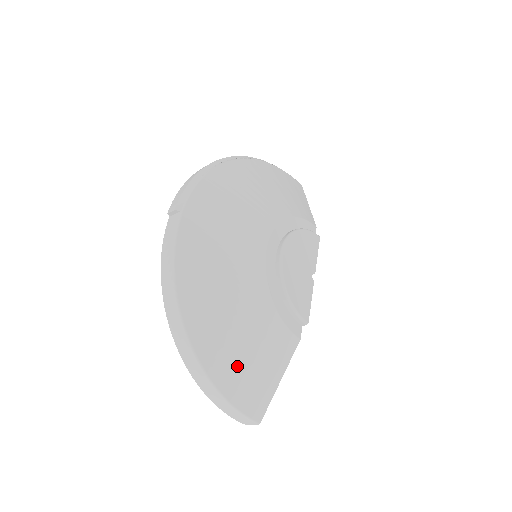
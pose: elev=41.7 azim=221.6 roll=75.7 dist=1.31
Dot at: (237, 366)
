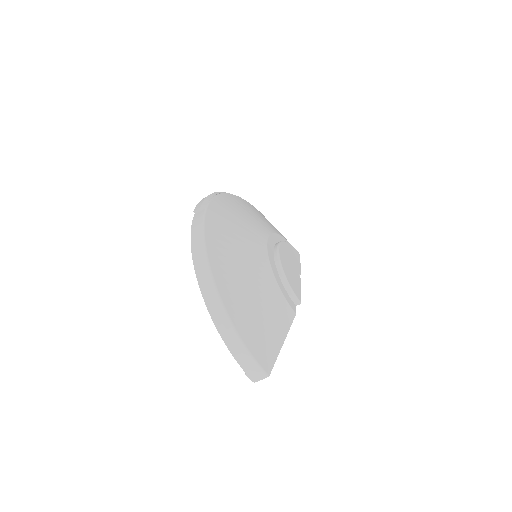
Dot at: (252, 319)
